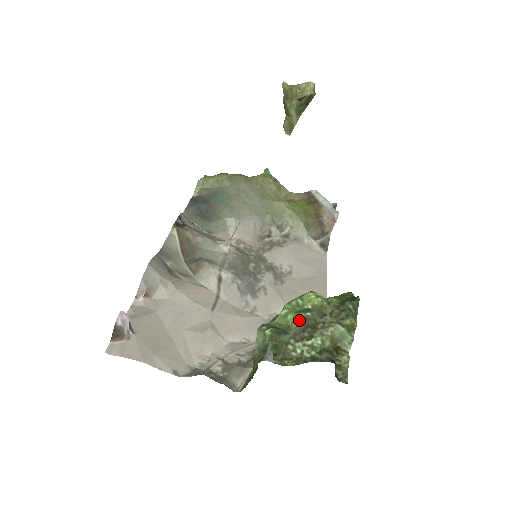
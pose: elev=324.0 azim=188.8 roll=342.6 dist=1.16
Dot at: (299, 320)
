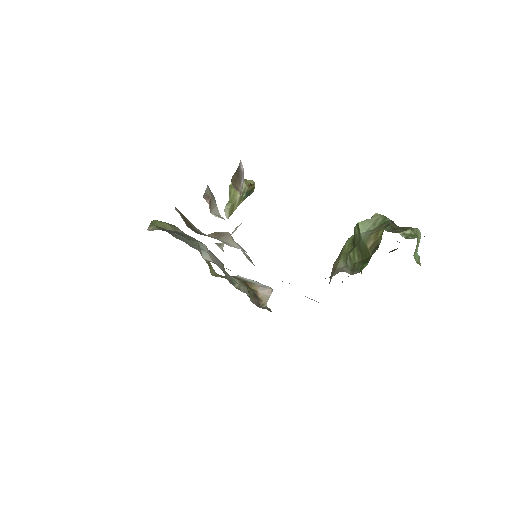
Dot at: occluded
